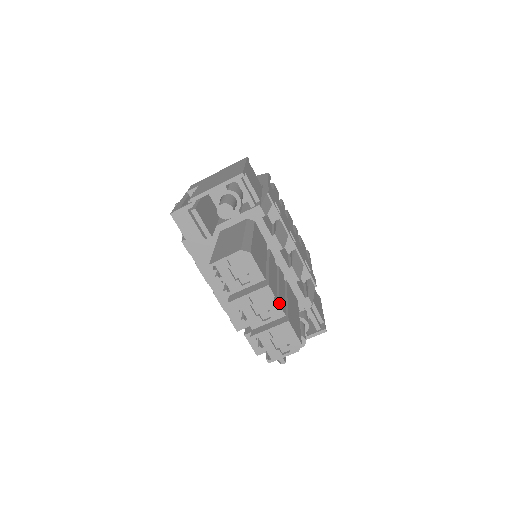
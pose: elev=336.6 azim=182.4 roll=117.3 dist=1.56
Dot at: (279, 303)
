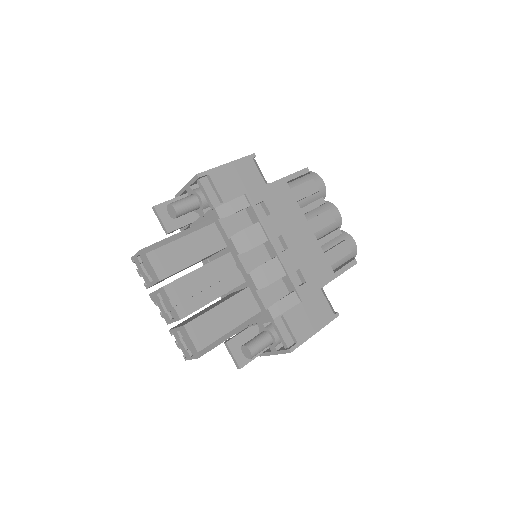
Dot at: (175, 306)
